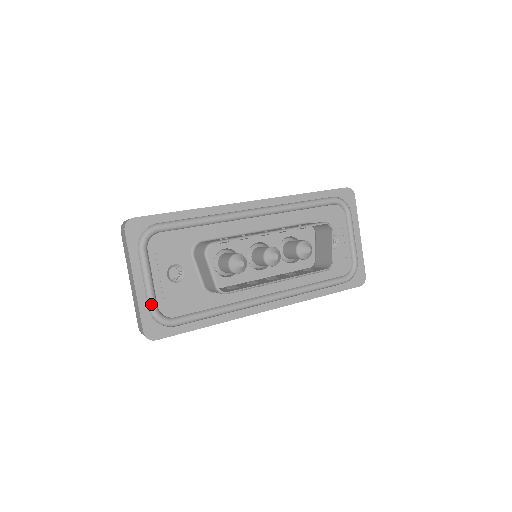
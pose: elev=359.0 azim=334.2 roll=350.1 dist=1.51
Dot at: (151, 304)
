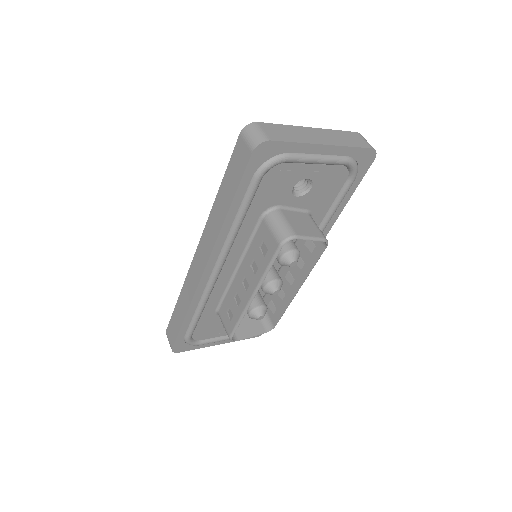
Dot at: occluded
